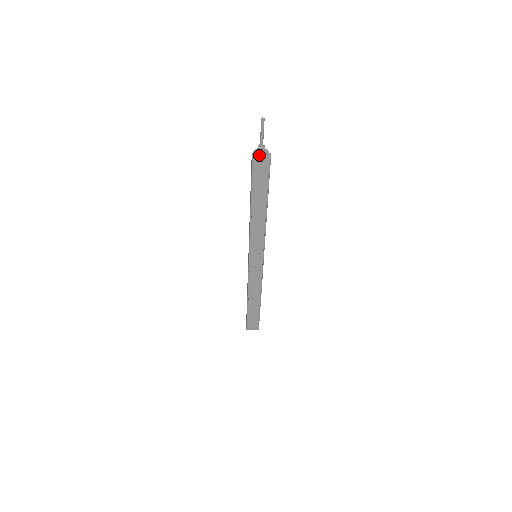
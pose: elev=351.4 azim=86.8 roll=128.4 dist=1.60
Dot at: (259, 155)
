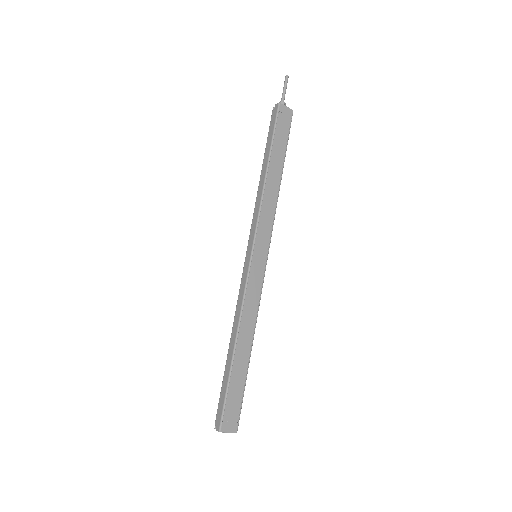
Dot at: (283, 106)
